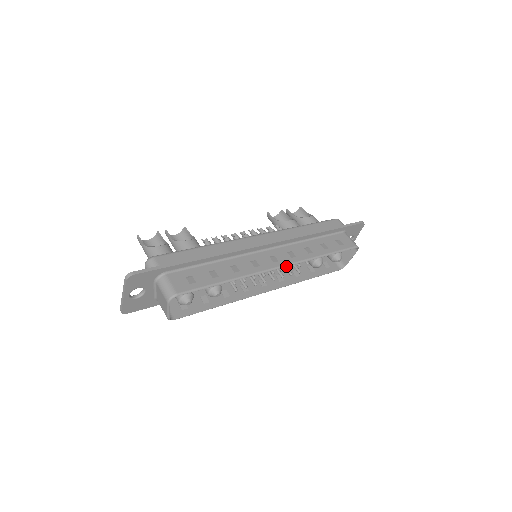
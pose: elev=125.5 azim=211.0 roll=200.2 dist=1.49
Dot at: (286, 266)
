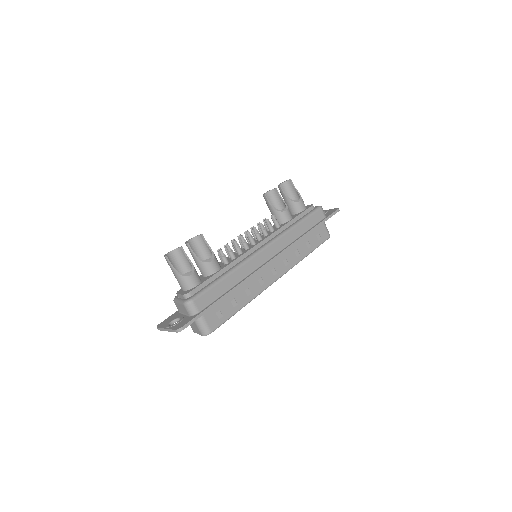
Dot at: (281, 276)
